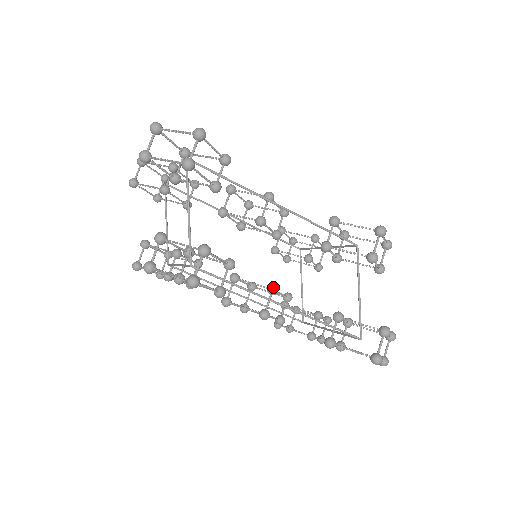
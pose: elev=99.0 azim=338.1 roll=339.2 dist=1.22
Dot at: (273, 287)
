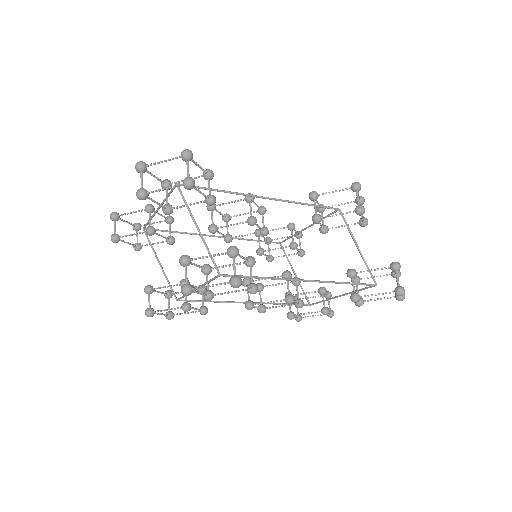
Dot at: (287, 272)
